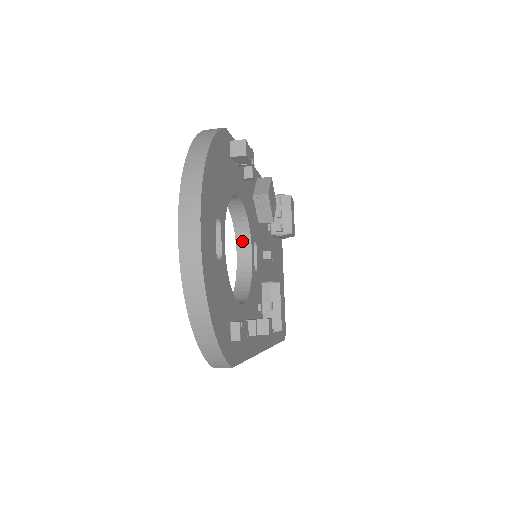
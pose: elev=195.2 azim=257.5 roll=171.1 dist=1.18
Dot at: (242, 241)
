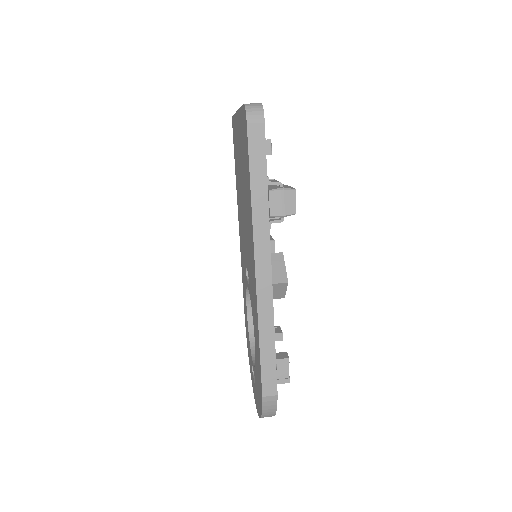
Dot at: occluded
